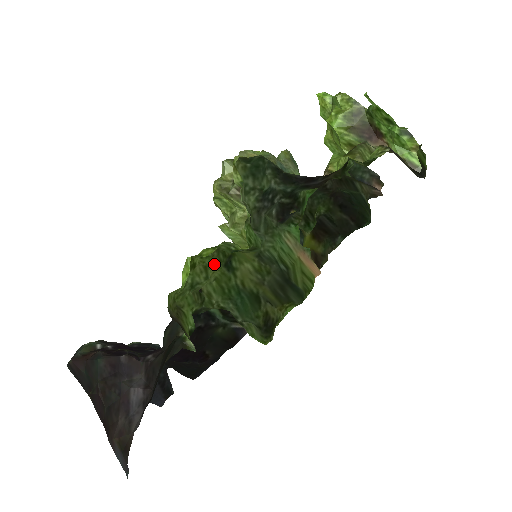
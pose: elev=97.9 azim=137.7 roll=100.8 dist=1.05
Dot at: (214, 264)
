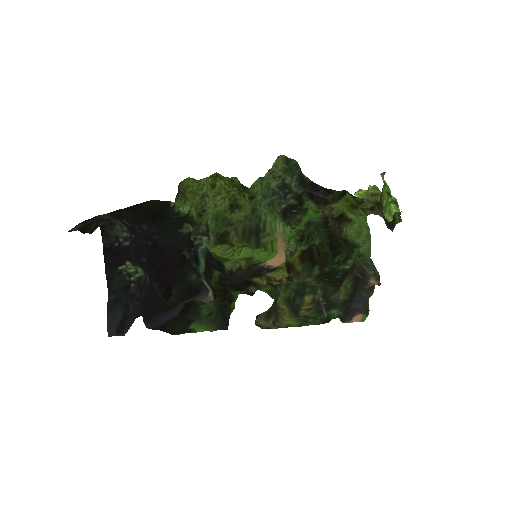
Dot at: (225, 198)
